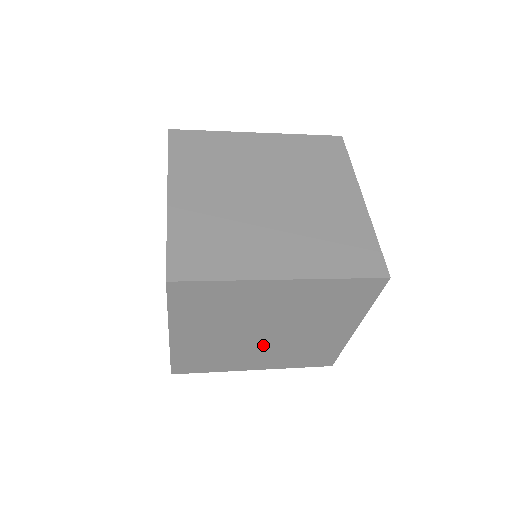
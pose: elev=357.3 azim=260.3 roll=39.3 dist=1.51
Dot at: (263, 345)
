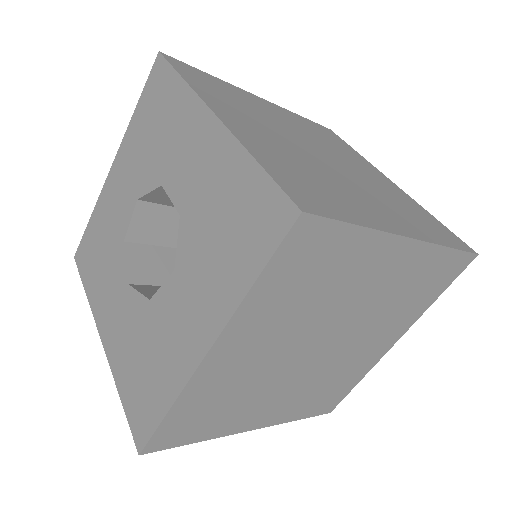
Dot at: (299, 375)
